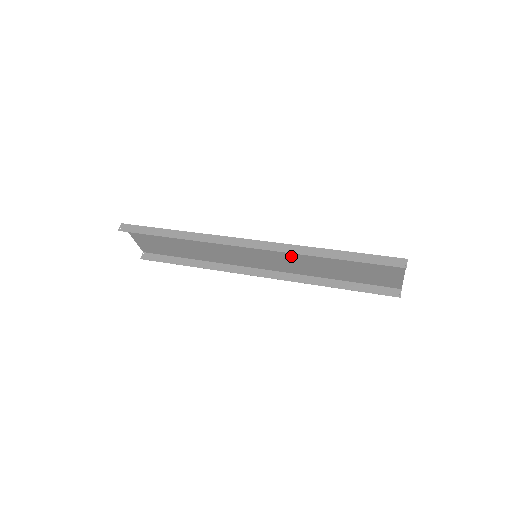
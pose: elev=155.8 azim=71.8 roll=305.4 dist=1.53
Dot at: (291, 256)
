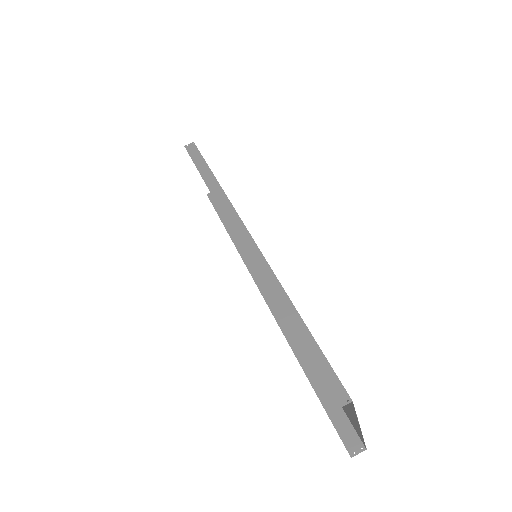
Dot at: occluded
